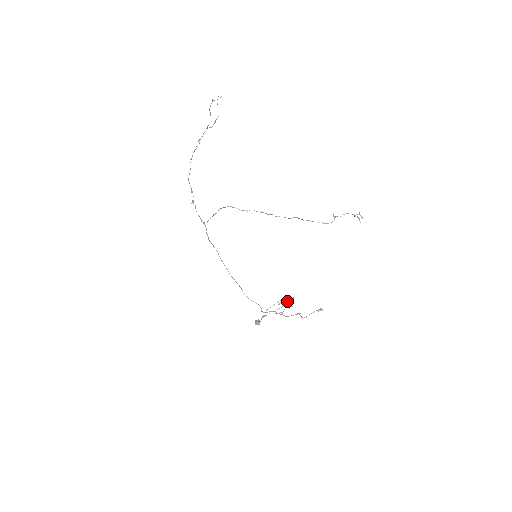
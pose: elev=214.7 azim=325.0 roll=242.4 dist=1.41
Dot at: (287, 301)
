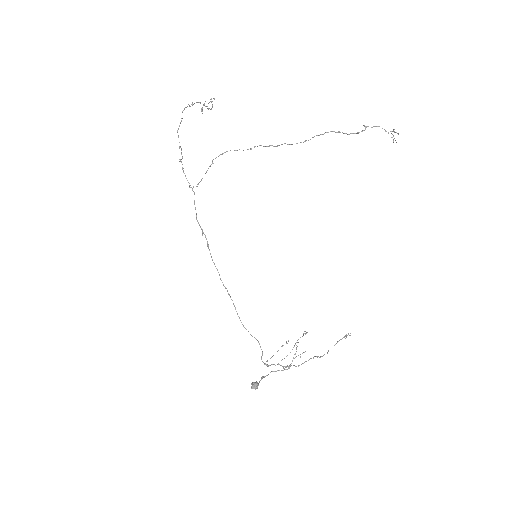
Dot at: (296, 345)
